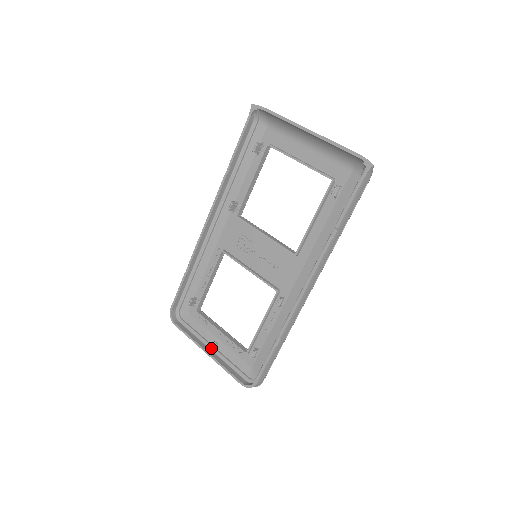
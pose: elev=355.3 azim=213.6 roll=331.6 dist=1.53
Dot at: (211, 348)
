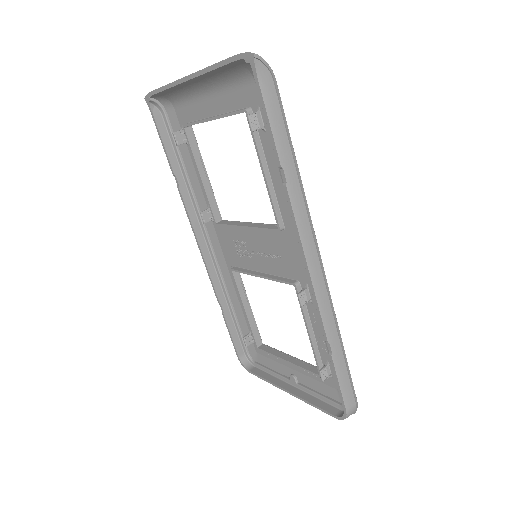
Dot at: (292, 384)
